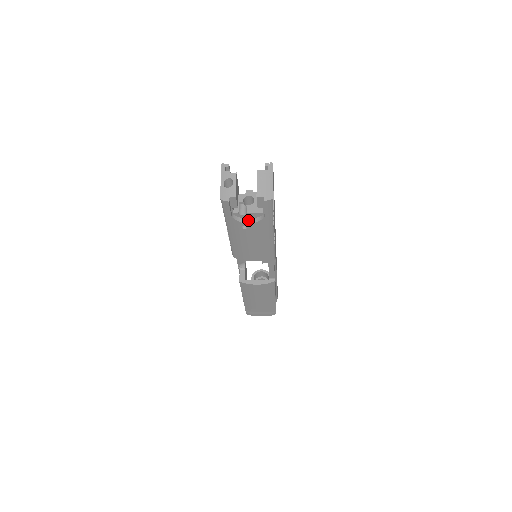
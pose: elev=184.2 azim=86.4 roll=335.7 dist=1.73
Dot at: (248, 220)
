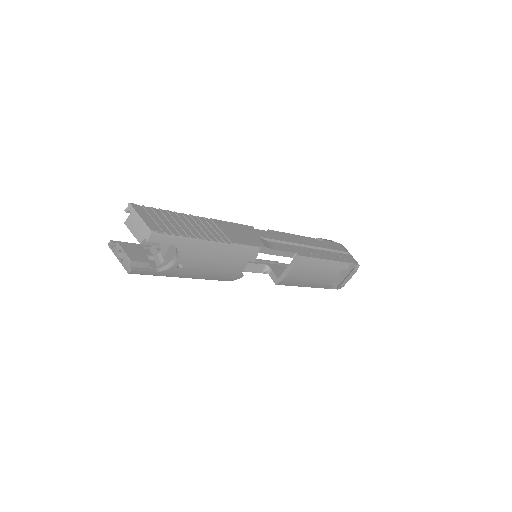
Dot at: (174, 259)
